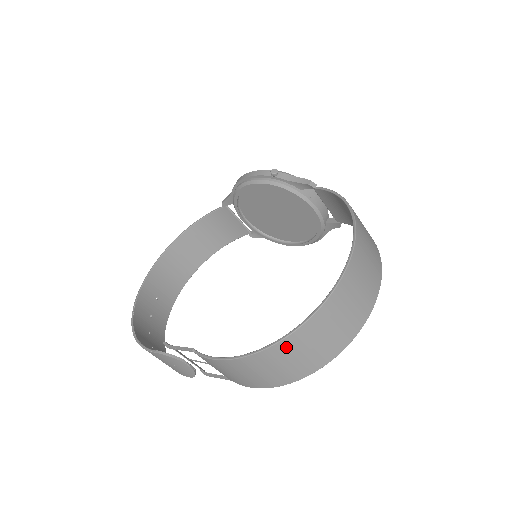
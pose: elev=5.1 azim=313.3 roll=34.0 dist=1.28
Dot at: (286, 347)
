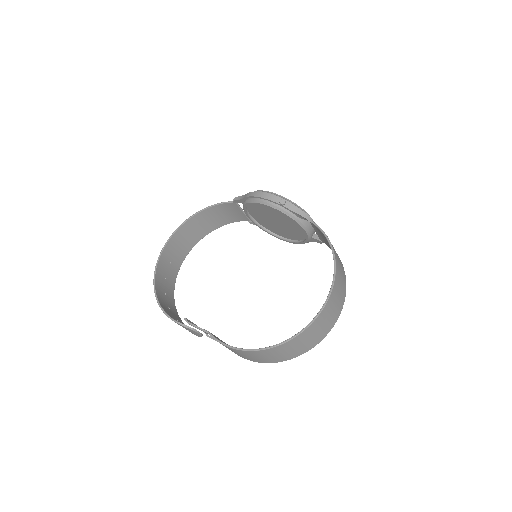
Dot at: (275, 350)
